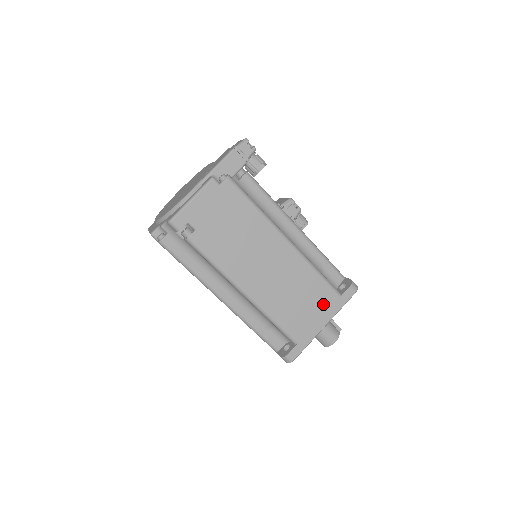
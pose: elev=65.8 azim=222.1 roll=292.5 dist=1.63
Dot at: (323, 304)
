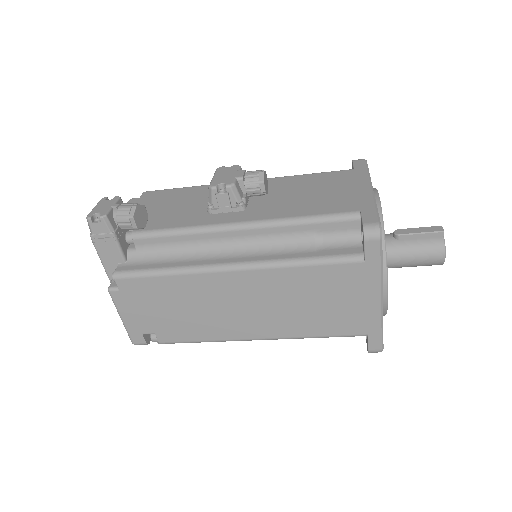
Dot at: (351, 285)
